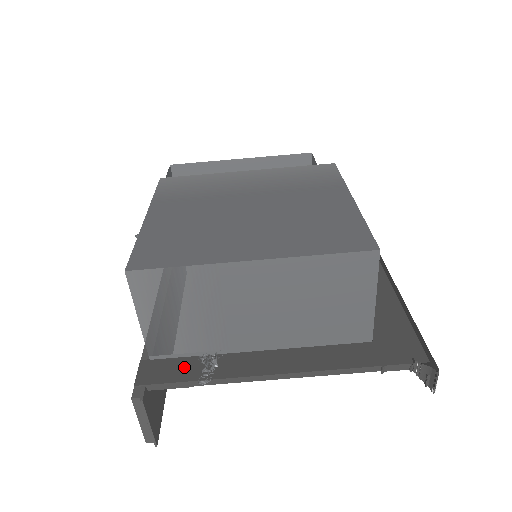
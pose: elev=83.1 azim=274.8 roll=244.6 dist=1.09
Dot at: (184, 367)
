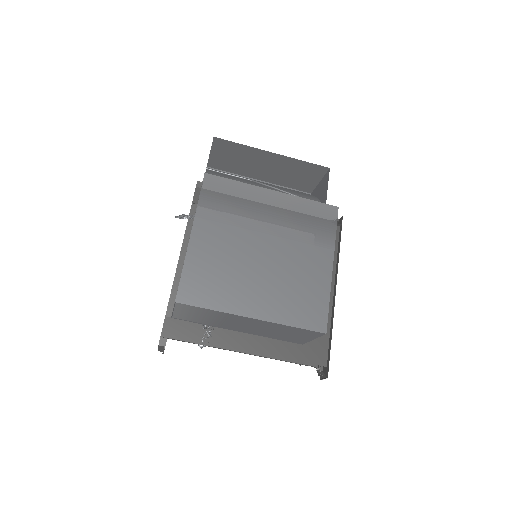
Dot at: (191, 331)
